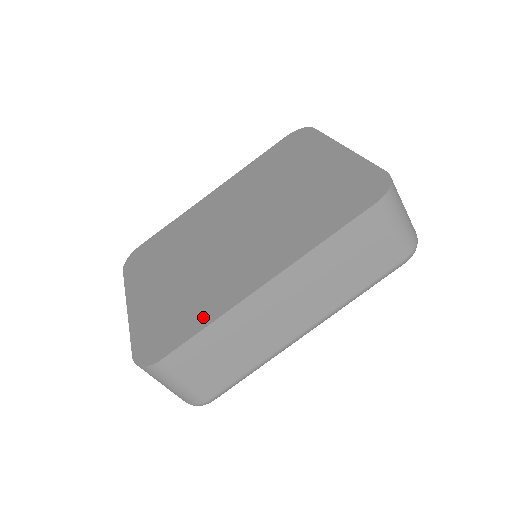
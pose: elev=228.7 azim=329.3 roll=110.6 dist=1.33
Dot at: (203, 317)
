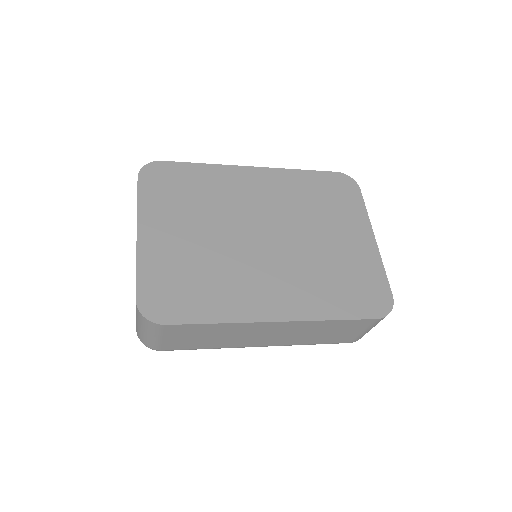
Dot at: (215, 311)
